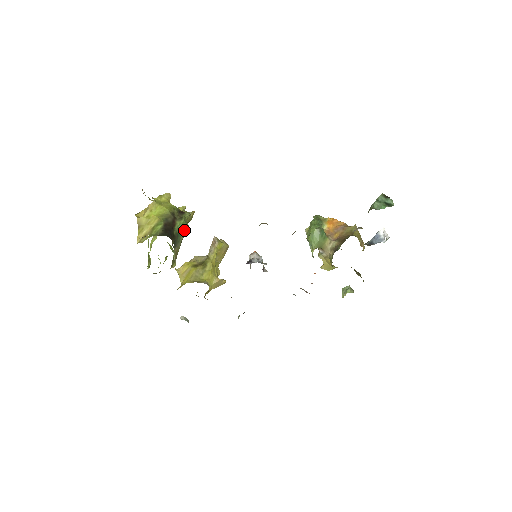
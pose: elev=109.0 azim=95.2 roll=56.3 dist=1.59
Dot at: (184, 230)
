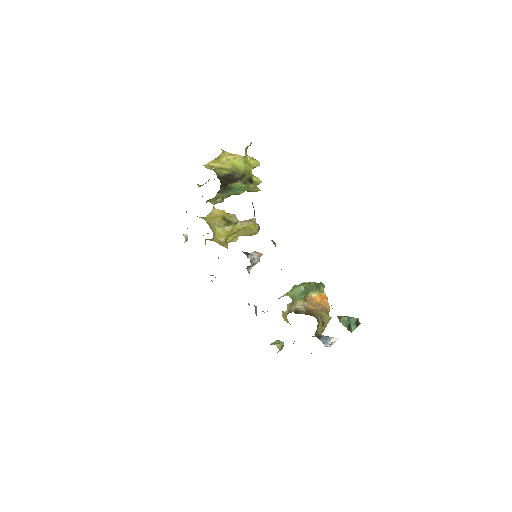
Dot at: (238, 191)
